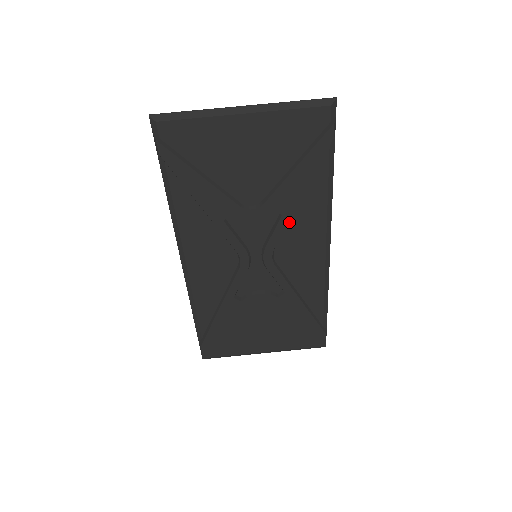
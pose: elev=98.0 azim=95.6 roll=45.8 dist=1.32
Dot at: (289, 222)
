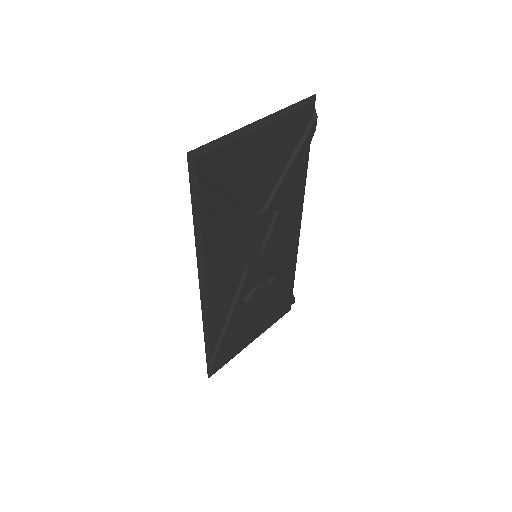
Dot at: occluded
